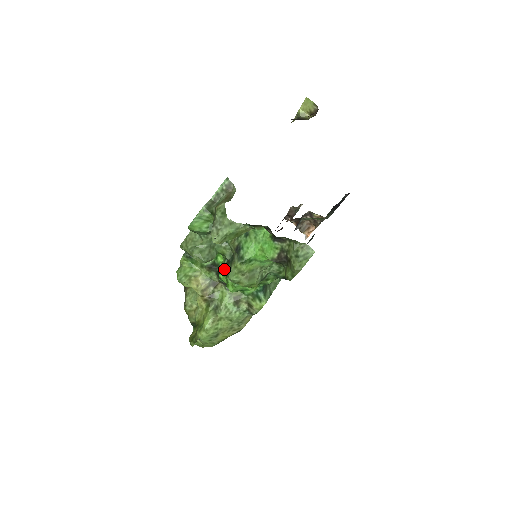
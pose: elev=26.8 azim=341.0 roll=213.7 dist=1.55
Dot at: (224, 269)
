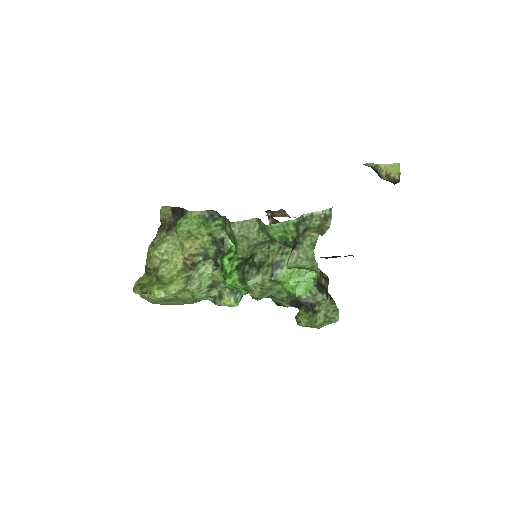
Dot at: (237, 261)
